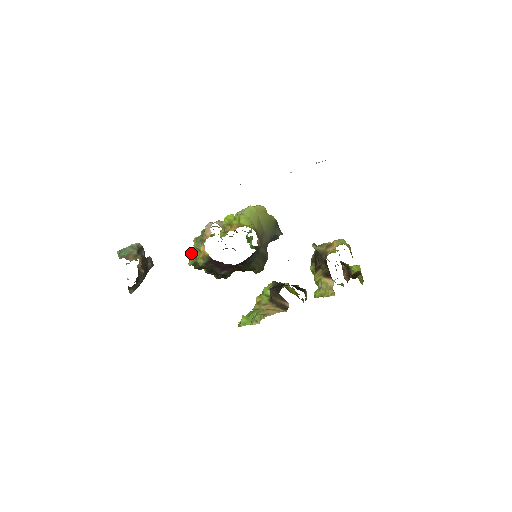
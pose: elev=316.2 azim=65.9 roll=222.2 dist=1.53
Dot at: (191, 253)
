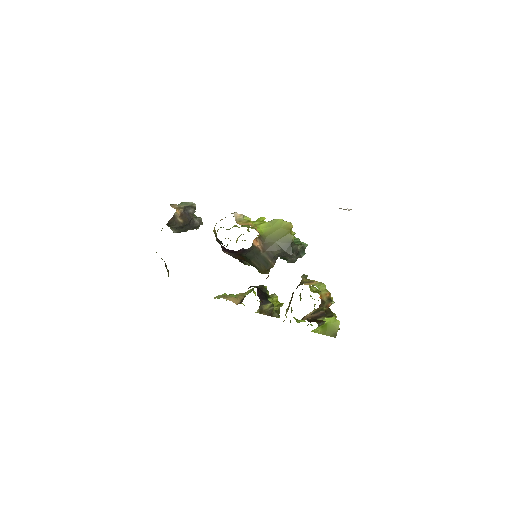
Dot at: occluded
